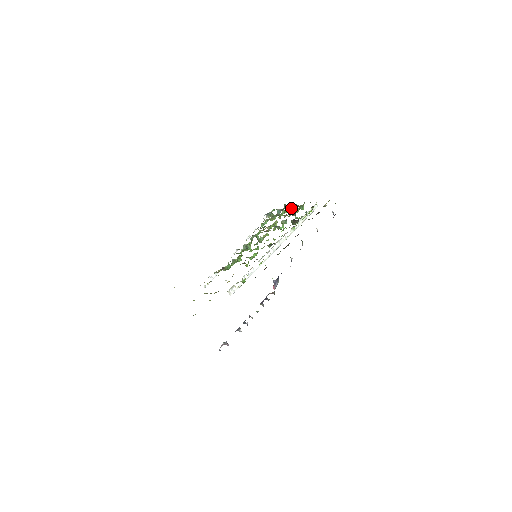
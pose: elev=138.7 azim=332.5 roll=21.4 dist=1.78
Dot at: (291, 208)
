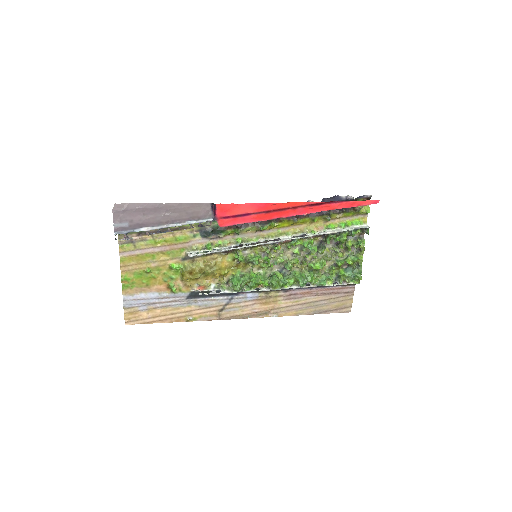
Dot at: (352, 254)
